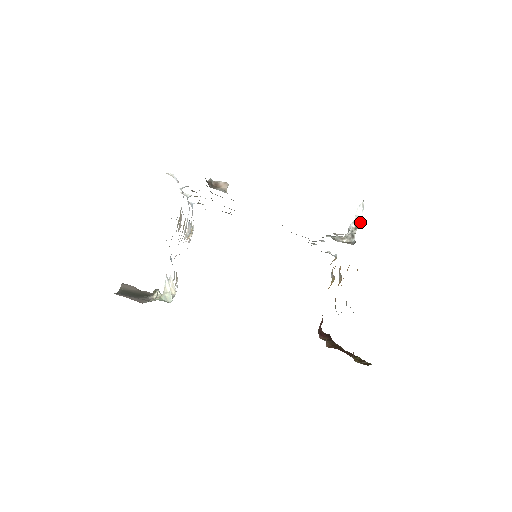
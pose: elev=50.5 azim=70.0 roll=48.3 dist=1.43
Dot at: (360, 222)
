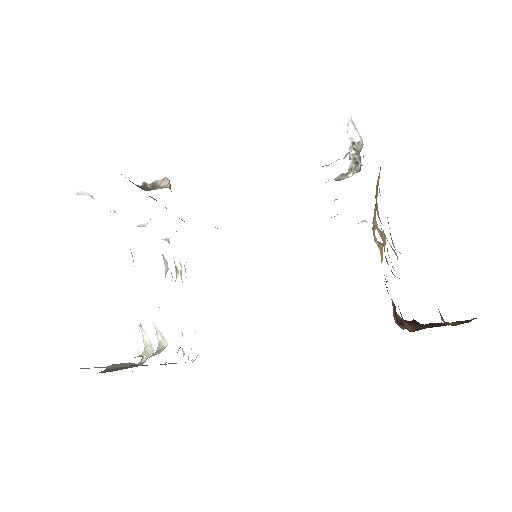
Dot at: (359, 143)
